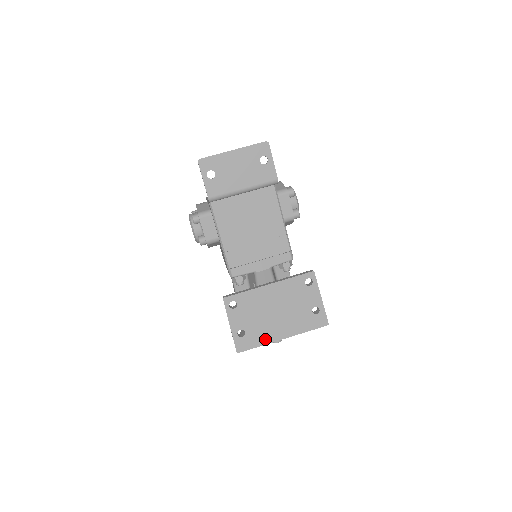
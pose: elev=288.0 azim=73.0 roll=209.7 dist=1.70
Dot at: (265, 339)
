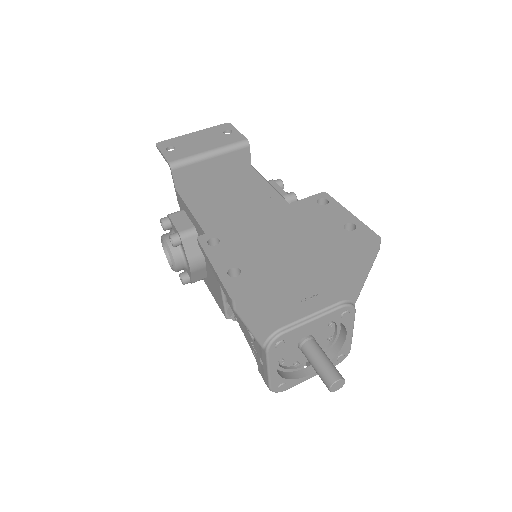
Dot at: (278, 273)
